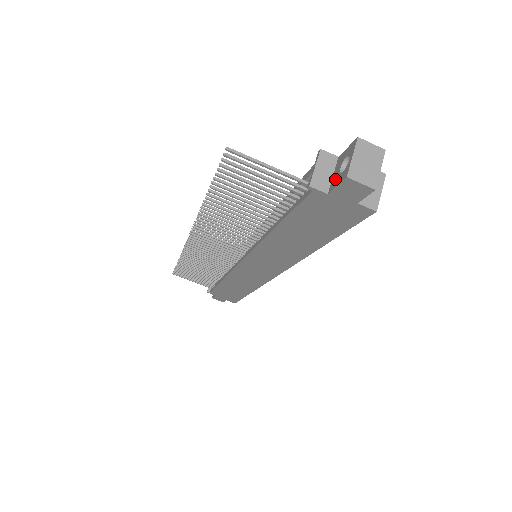
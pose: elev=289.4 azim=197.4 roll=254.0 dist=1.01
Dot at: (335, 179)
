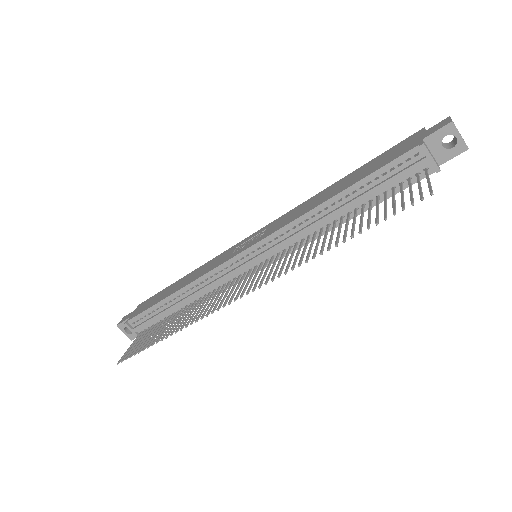
Dot at: (443, 154)
